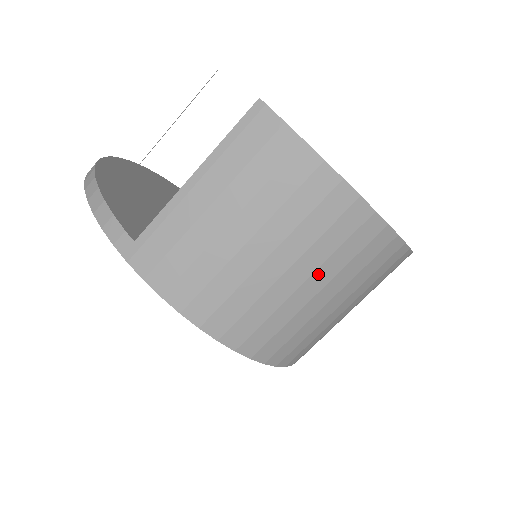
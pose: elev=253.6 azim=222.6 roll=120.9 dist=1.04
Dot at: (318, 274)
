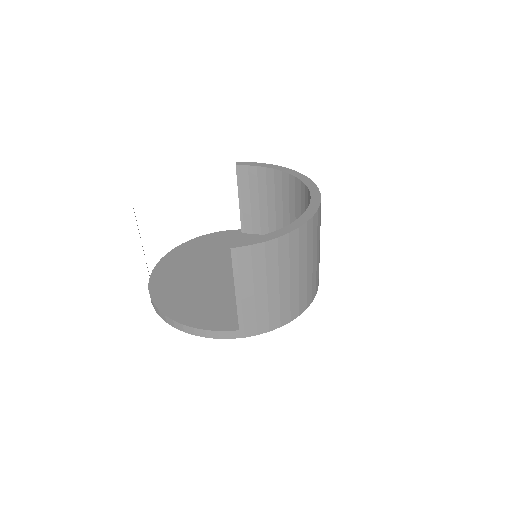
Dot at: (308, 259)
